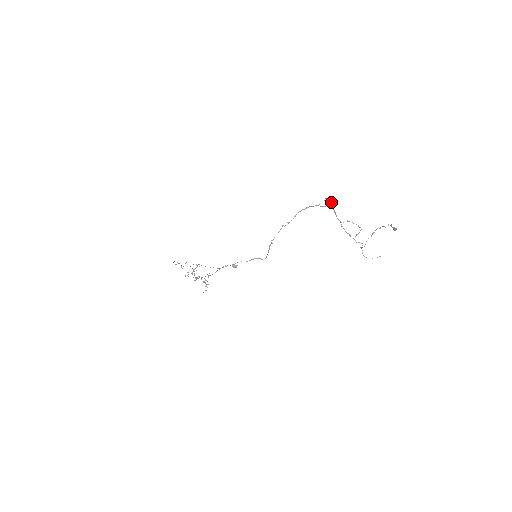
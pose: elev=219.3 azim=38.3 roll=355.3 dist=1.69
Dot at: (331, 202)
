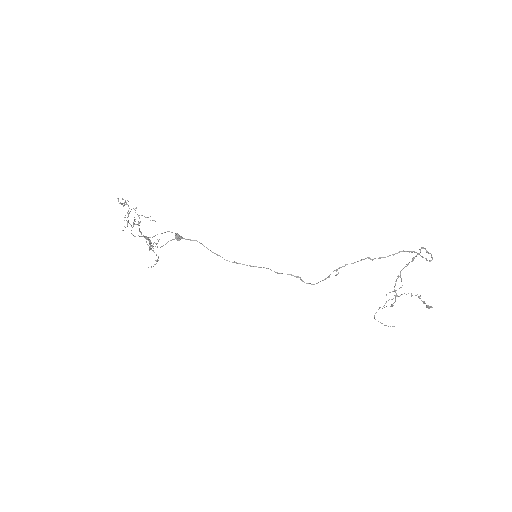
Dot at: (419, 253)
